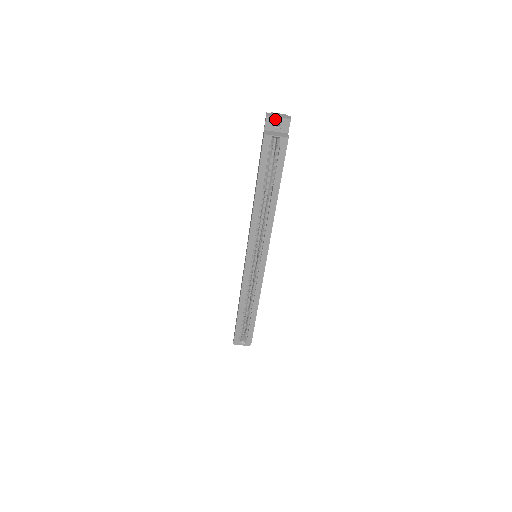
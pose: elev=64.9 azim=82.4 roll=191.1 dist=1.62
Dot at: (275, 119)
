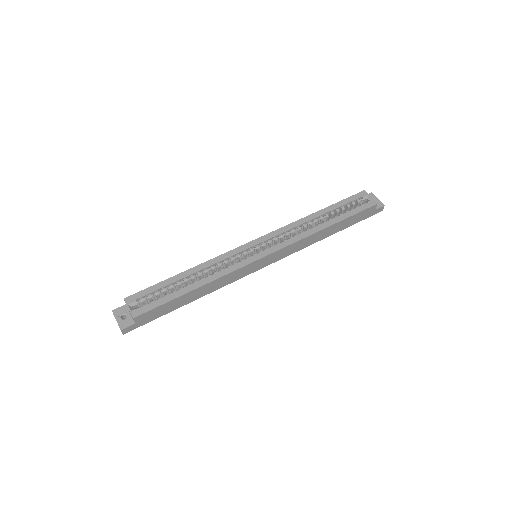
Dot at: (375, 198)
